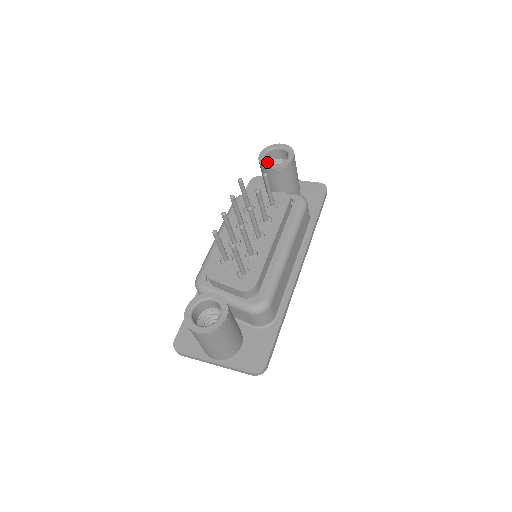
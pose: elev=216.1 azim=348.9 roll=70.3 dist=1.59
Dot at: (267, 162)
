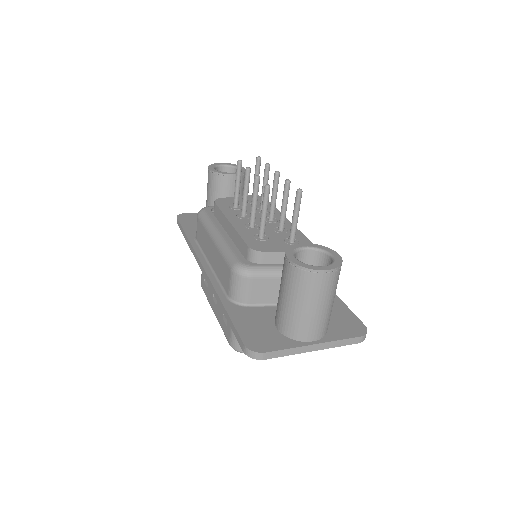
Dot at: occluded
